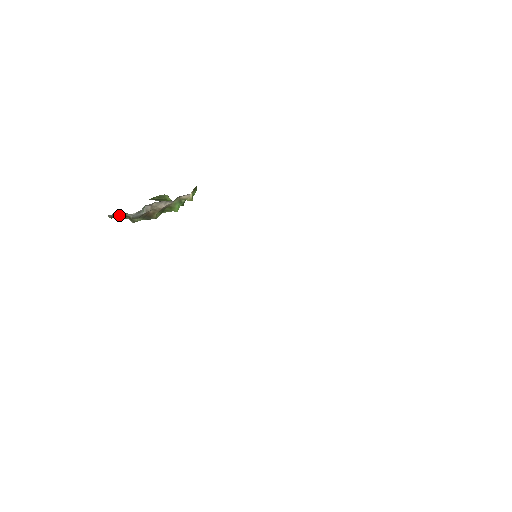
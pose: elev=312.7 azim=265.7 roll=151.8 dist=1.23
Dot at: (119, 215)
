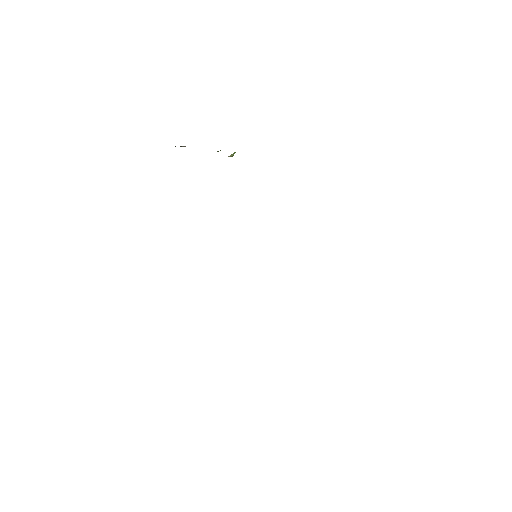
Dot at: occluded
